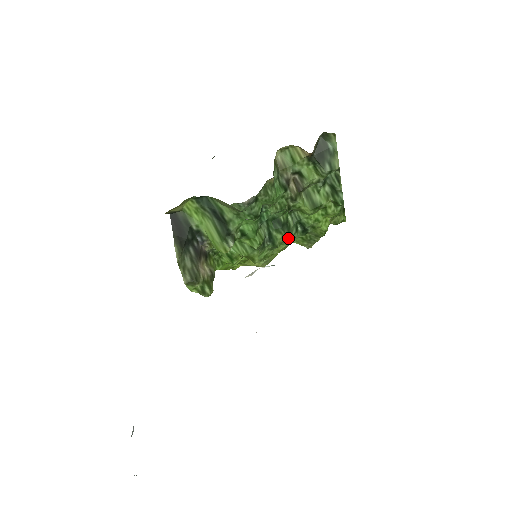
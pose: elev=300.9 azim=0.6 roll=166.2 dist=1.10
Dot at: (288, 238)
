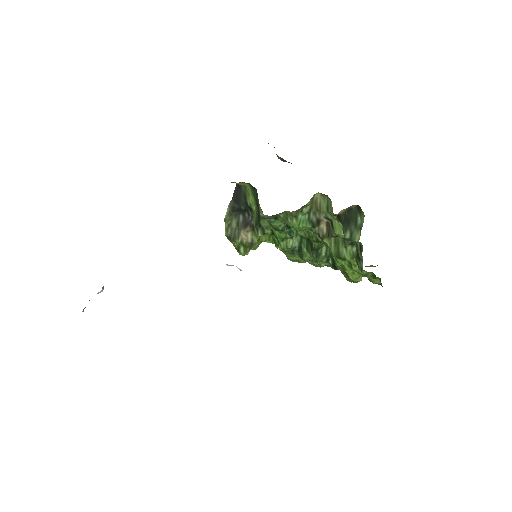
Dot at: (318, 261)
